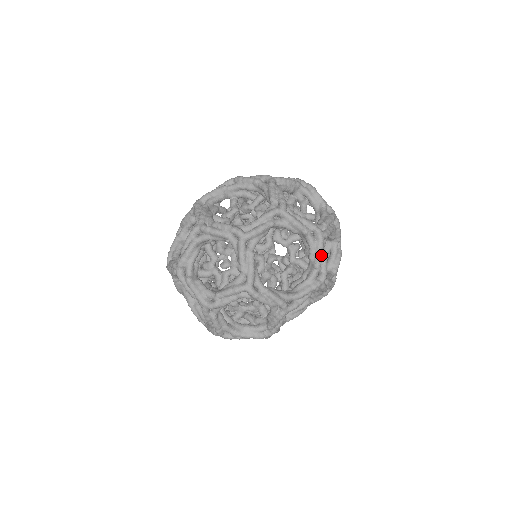
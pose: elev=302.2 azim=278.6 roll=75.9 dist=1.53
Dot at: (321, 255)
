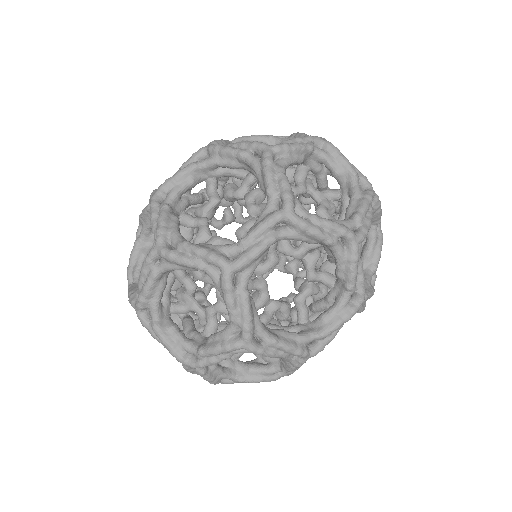
Dot at: (355, 272)
